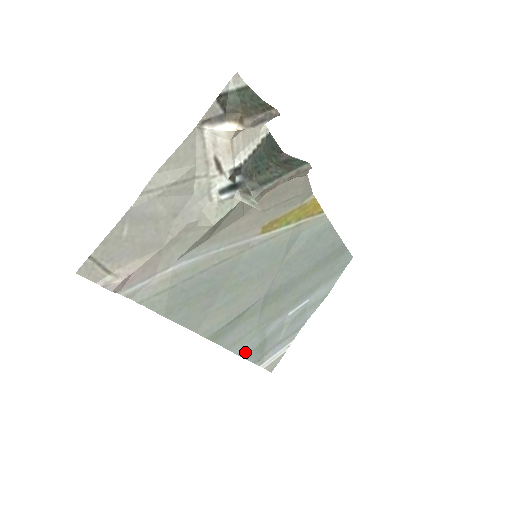
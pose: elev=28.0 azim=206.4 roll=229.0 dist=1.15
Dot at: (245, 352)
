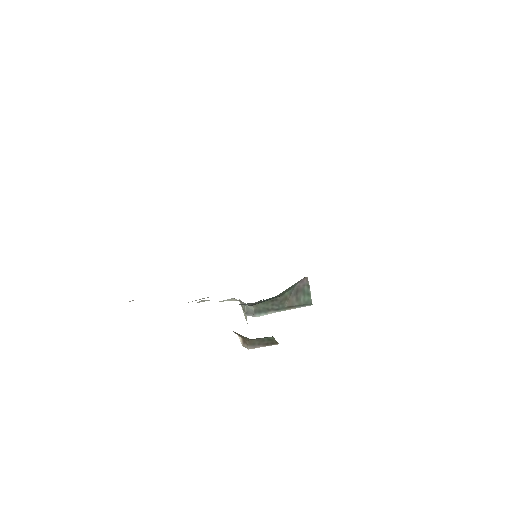
Dot at: occluded
